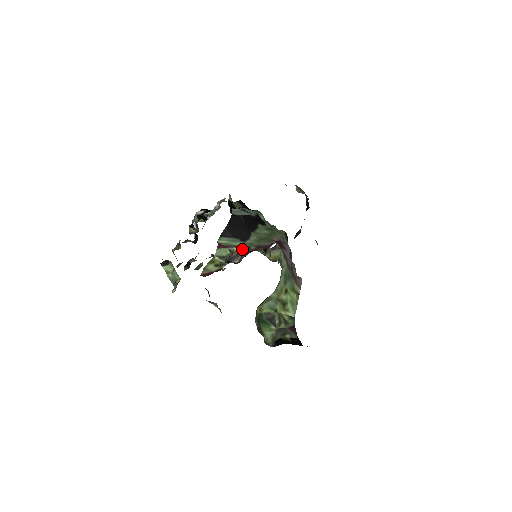
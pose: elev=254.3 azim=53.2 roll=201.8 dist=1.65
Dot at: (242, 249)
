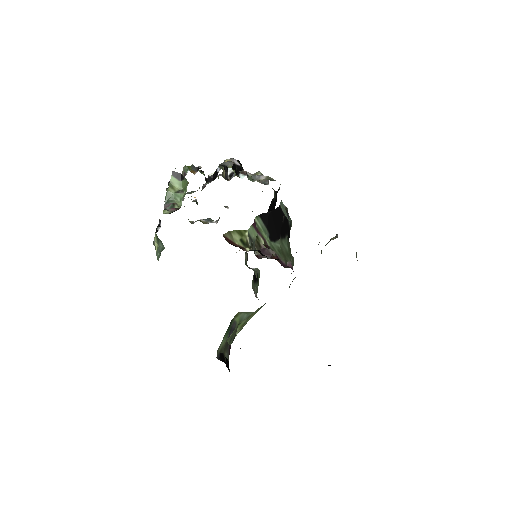
Dot at: (267, 246)
